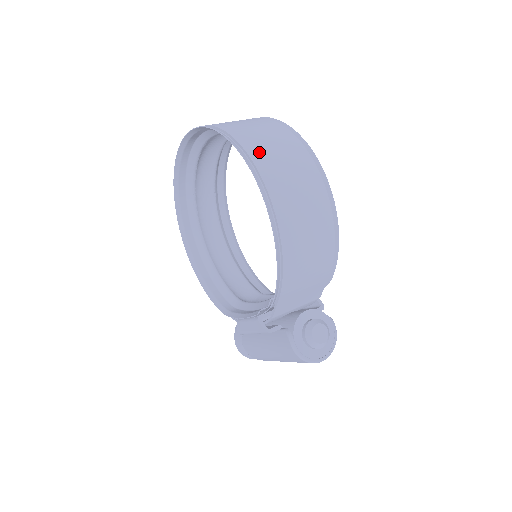
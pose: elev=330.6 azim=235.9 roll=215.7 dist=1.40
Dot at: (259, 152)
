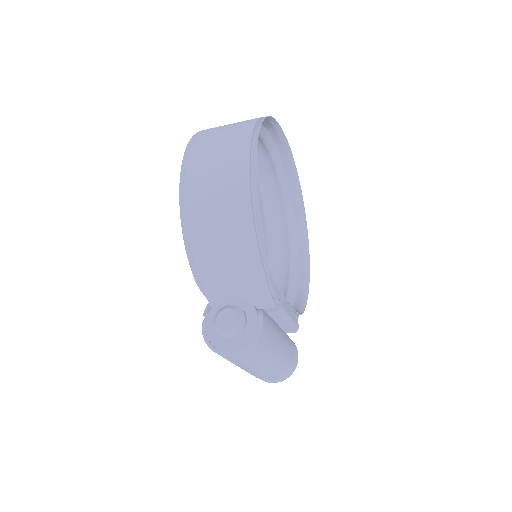
Dot at: (206, 136)
